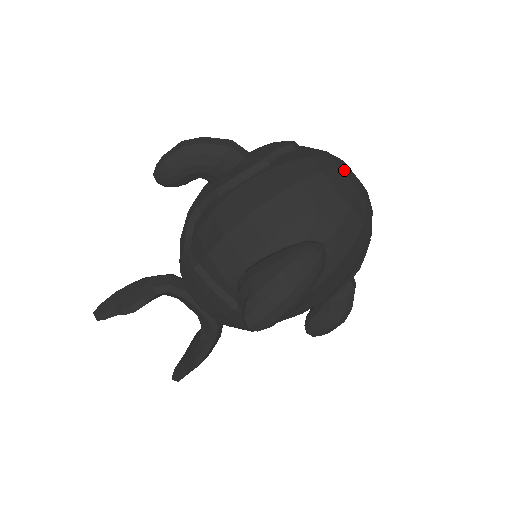
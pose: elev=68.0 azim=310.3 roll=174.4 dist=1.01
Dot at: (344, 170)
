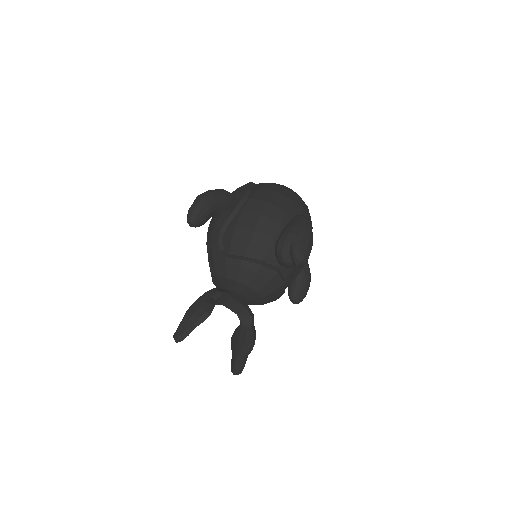
Dot at: occluded
